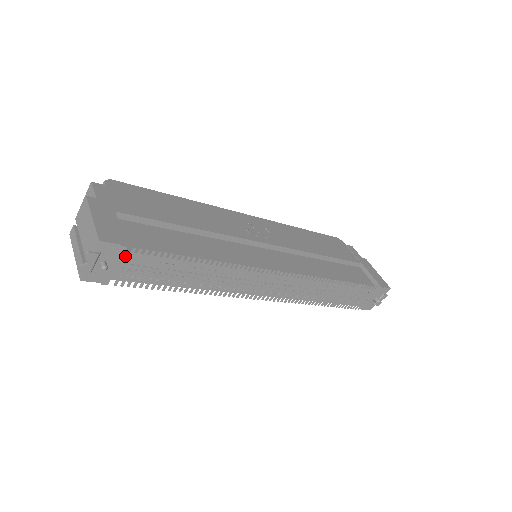
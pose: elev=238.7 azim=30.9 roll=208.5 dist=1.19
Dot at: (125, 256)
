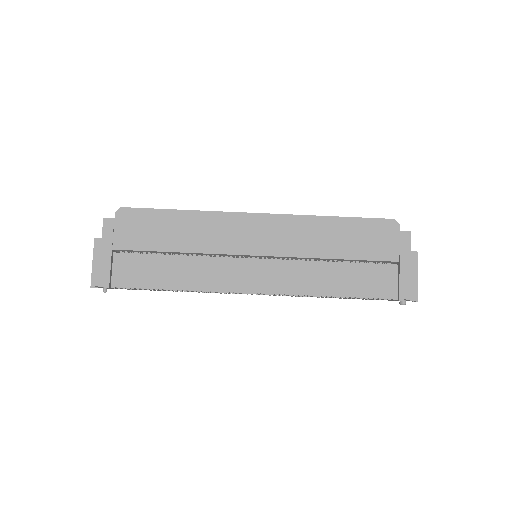
Dot at: occluded
